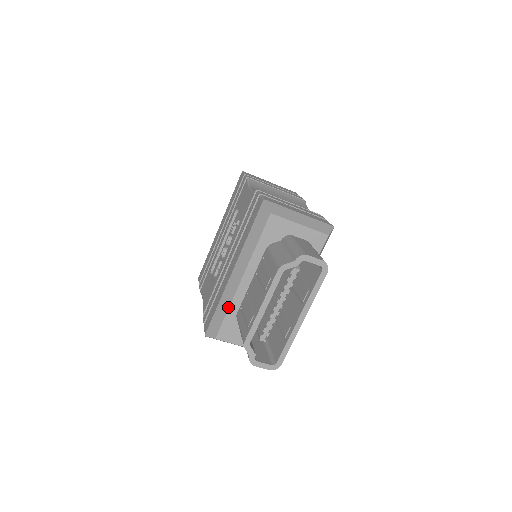
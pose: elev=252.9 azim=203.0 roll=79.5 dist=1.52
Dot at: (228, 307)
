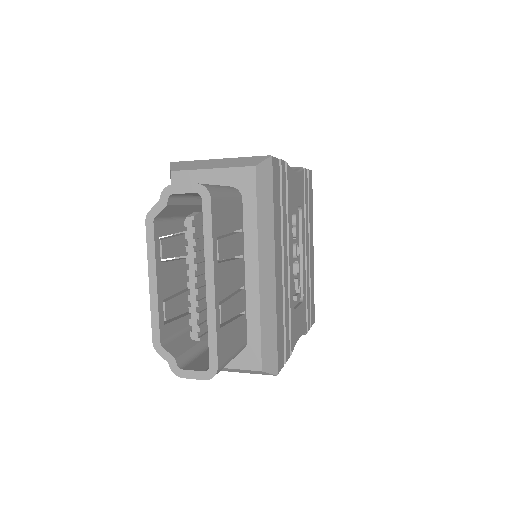
Dot at: occluded
